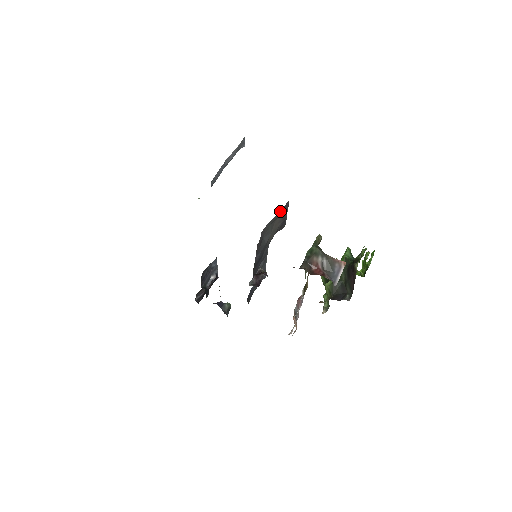
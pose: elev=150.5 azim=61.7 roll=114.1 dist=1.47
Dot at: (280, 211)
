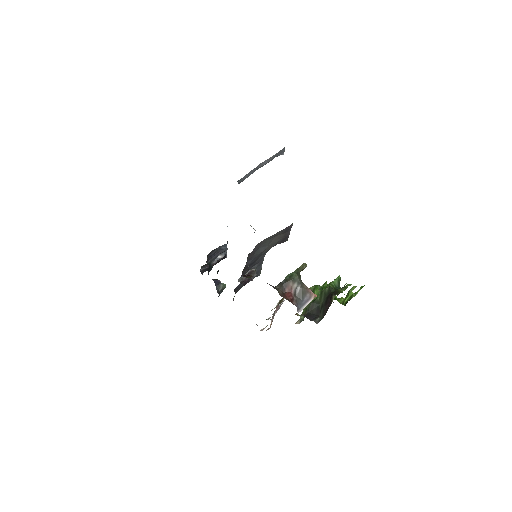
Dot at: (281, 231)
